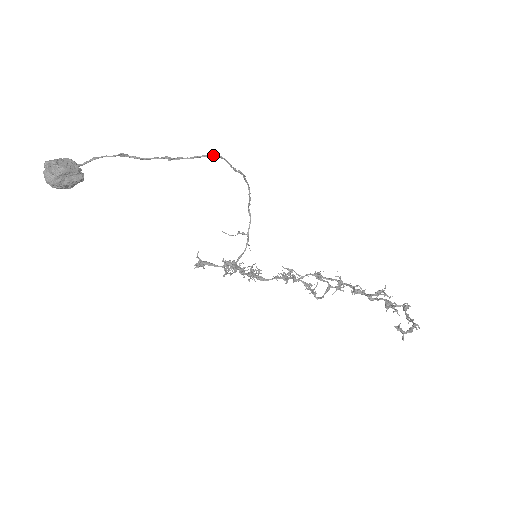
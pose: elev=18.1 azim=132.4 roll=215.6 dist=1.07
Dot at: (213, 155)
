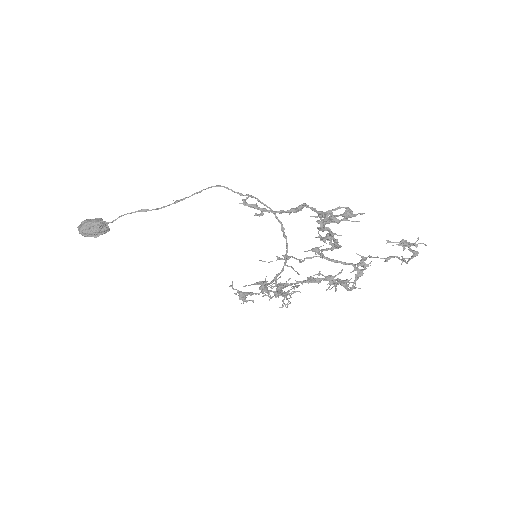
Dot at: occluded
